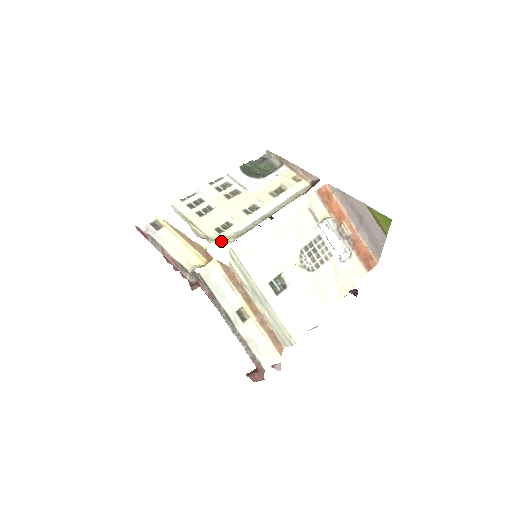
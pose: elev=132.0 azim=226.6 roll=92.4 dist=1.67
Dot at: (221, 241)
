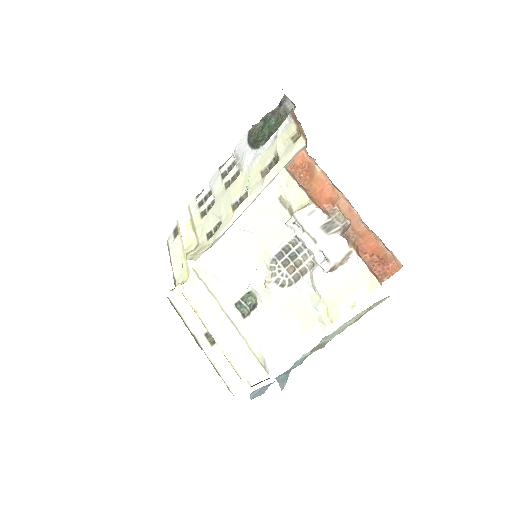
Dot at: (193, 257)
